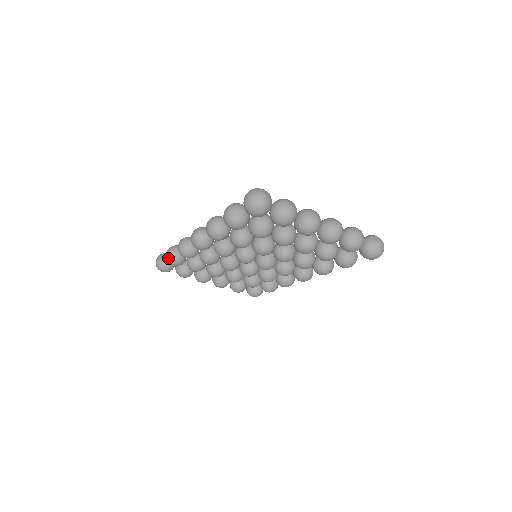
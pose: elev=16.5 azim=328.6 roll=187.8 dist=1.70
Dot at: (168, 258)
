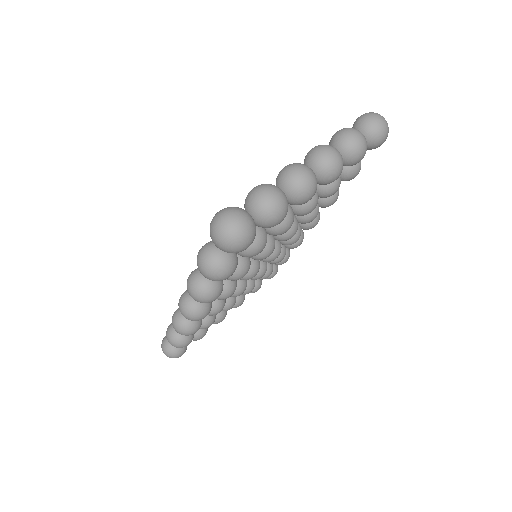
Dot at: (177, 346)
